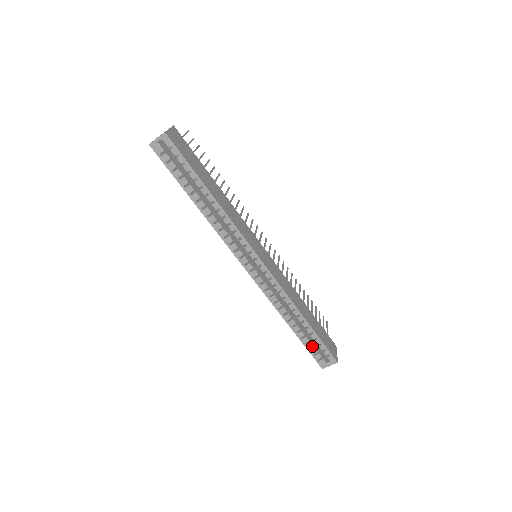
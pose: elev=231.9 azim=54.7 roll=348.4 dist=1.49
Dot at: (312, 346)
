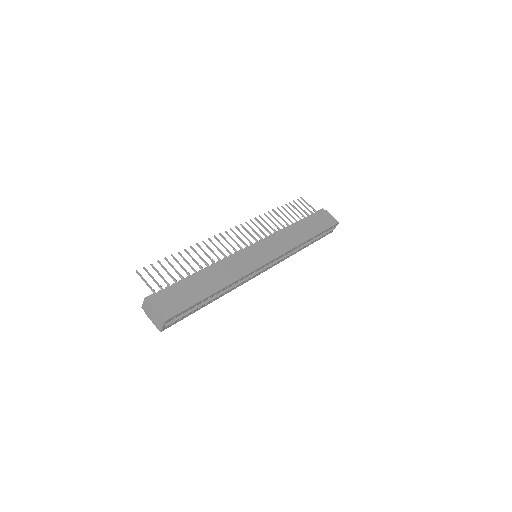
Dot at: (321, 236)
